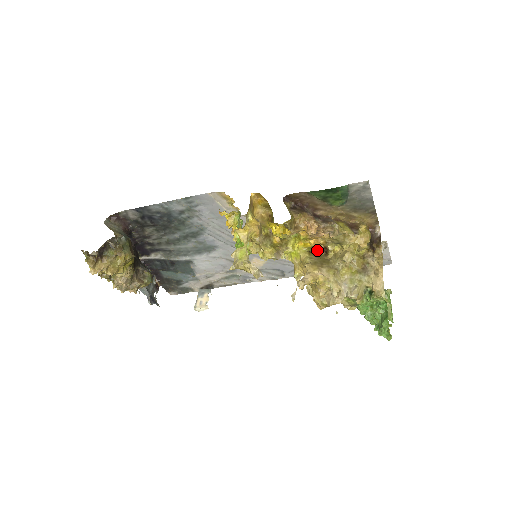
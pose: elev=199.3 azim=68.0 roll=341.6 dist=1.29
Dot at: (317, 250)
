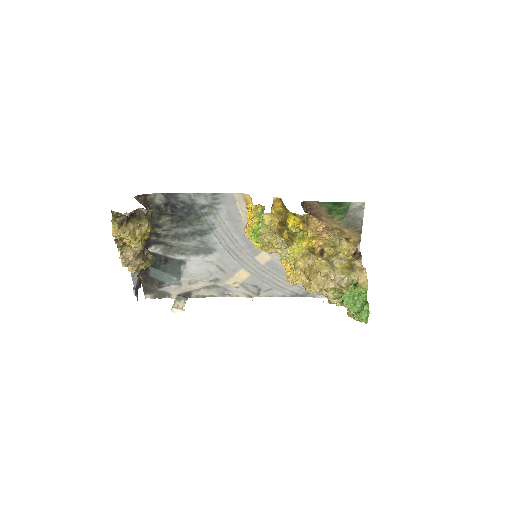
Dot at: (314, 251)
